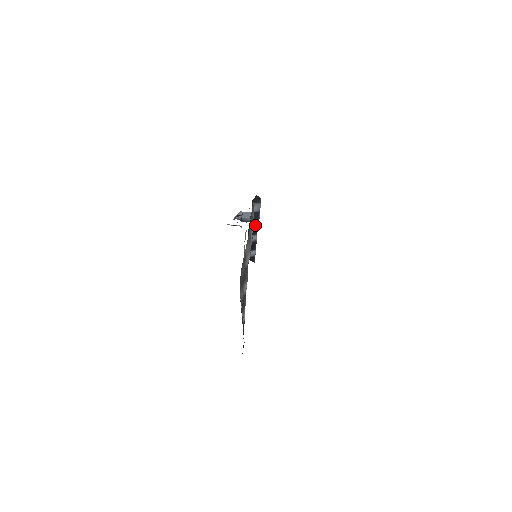
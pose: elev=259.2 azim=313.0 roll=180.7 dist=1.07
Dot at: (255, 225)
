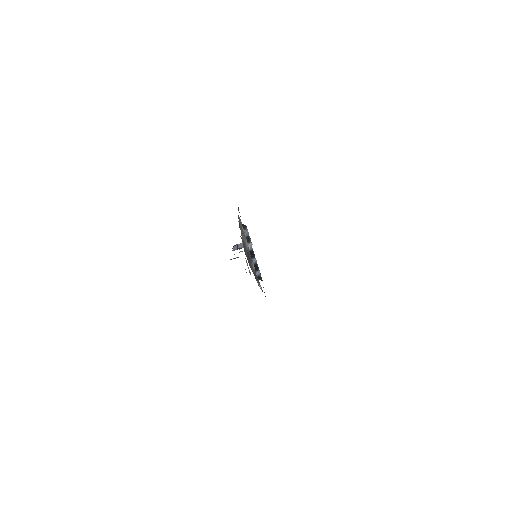
Dot at: (251, 250)
